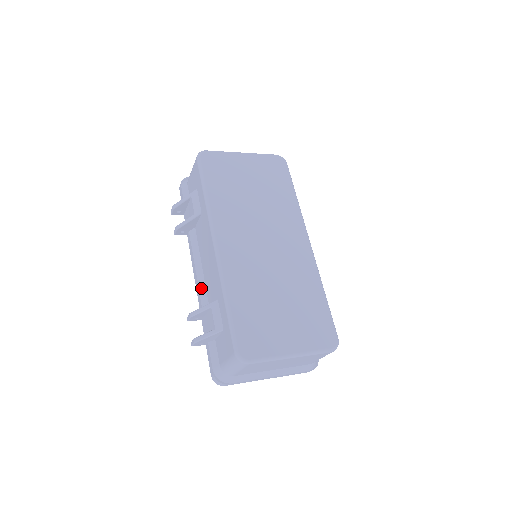
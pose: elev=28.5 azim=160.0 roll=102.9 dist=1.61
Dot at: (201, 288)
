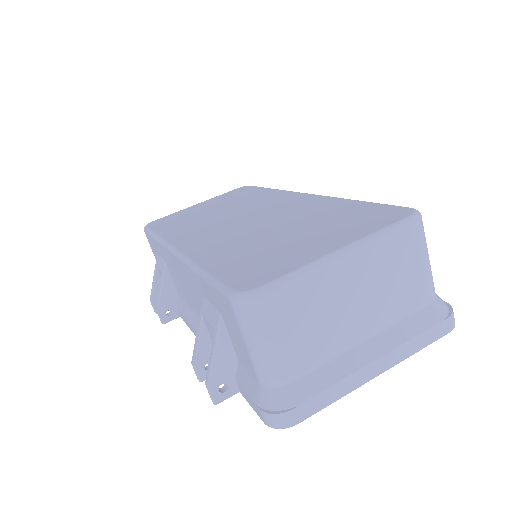
Dot at: occluded
